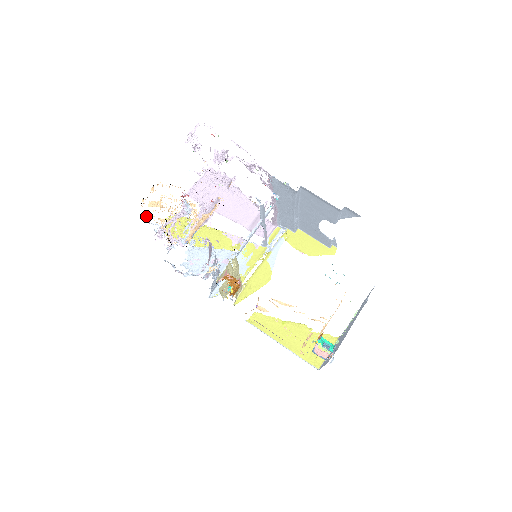
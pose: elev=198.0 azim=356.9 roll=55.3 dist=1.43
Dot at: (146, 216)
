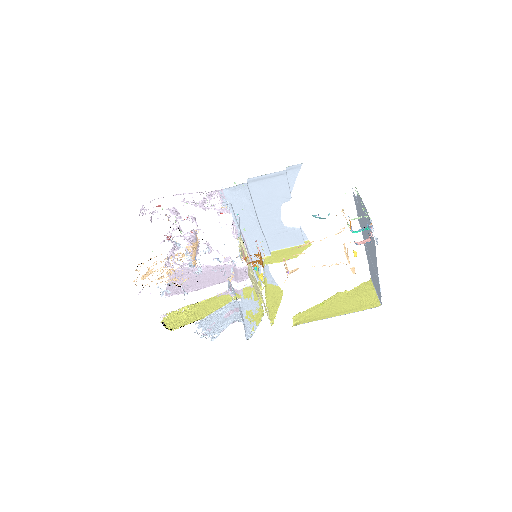
Dot at: occluded
